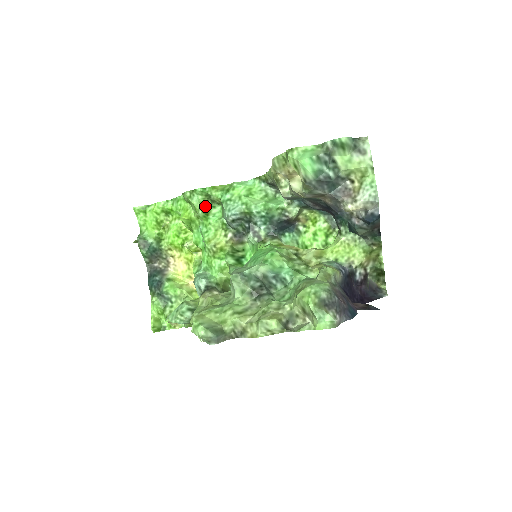
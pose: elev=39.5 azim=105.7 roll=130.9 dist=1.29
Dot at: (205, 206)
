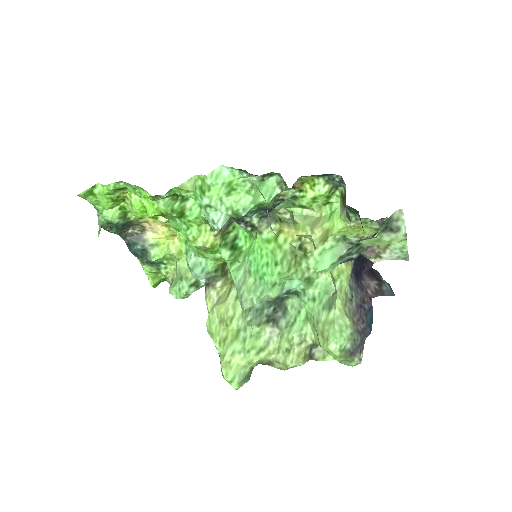
Dot at: (176, 205)
